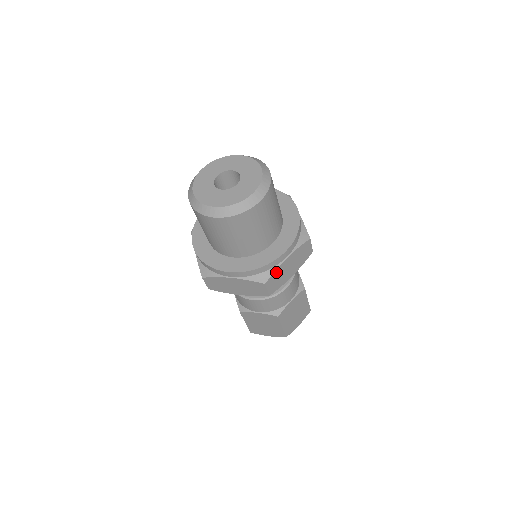
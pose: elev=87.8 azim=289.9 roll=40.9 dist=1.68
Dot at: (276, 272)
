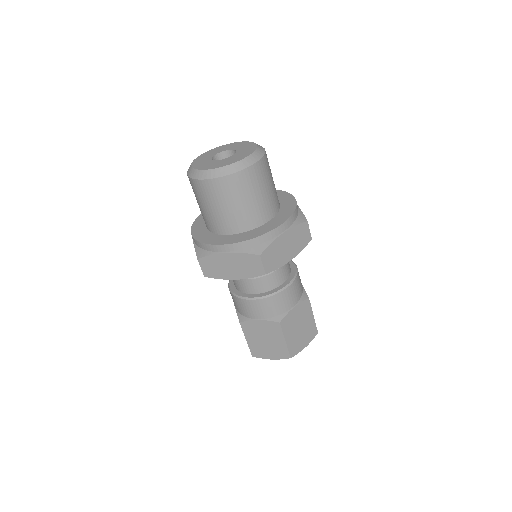
Dot at: occluded
